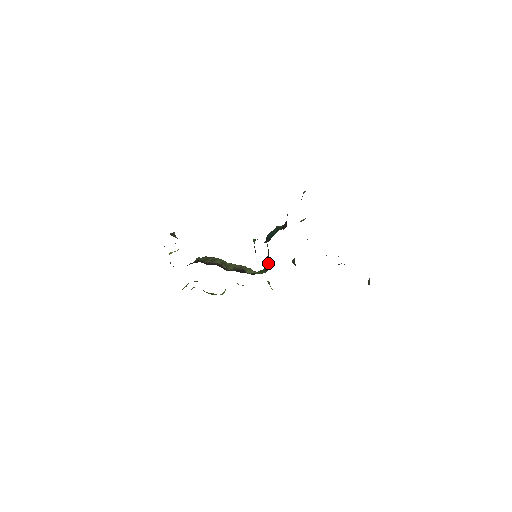
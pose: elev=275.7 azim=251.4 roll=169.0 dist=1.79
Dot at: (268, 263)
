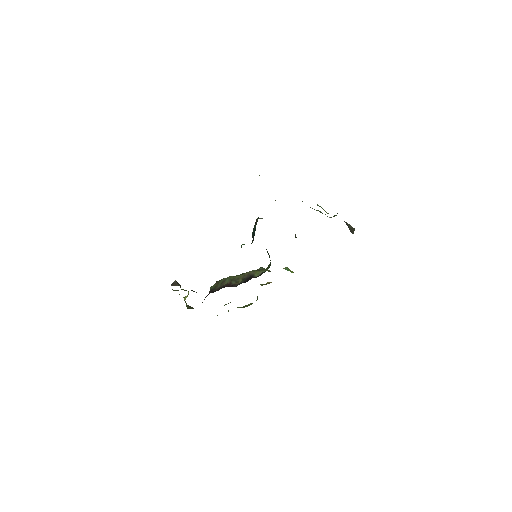
Dot at: (269, 256)
